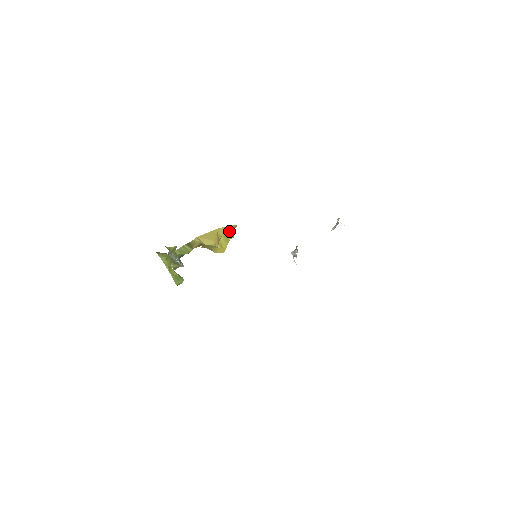
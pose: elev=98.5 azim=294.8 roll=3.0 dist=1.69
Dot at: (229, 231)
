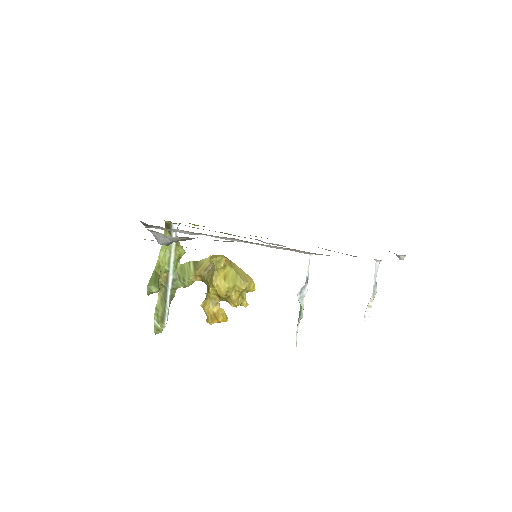
Dot at: (244, 277)
